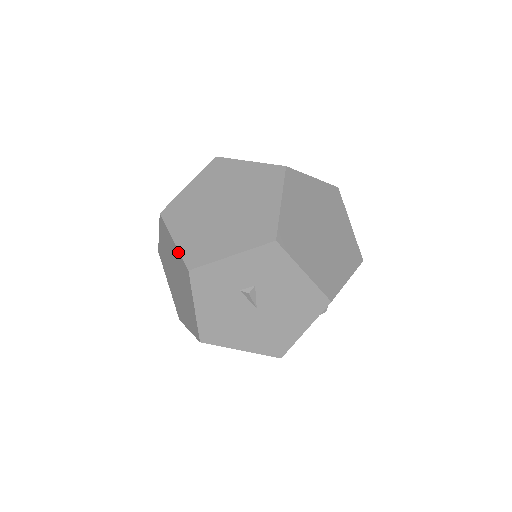
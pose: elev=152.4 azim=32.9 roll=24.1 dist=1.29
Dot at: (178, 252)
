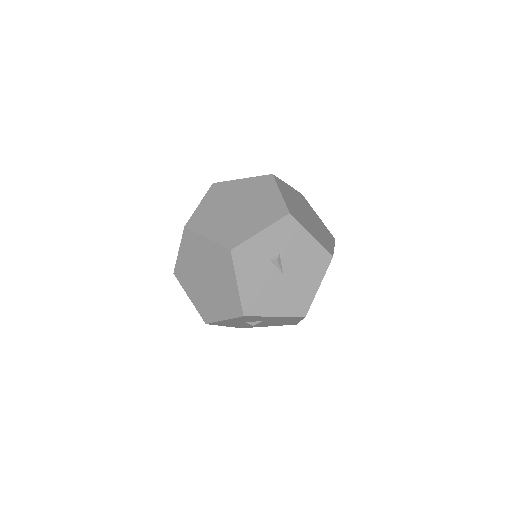
Dot at: (214, 244)
